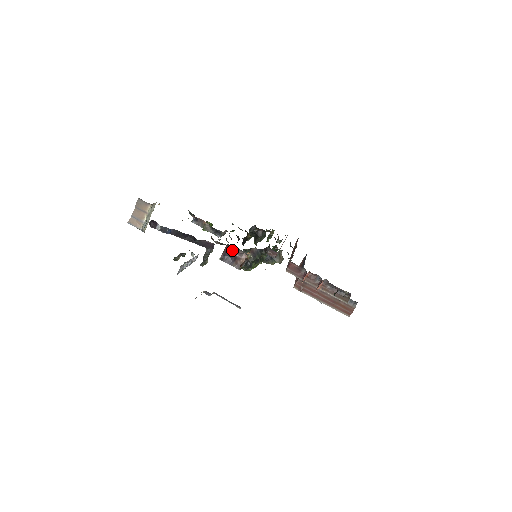
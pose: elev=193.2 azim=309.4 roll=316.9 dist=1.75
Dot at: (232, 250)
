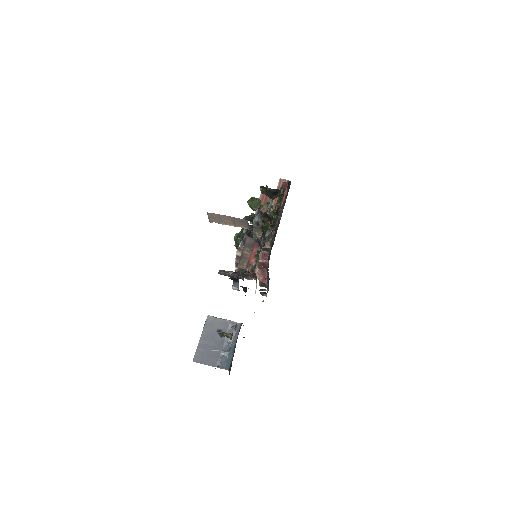
Dot at: occluded
